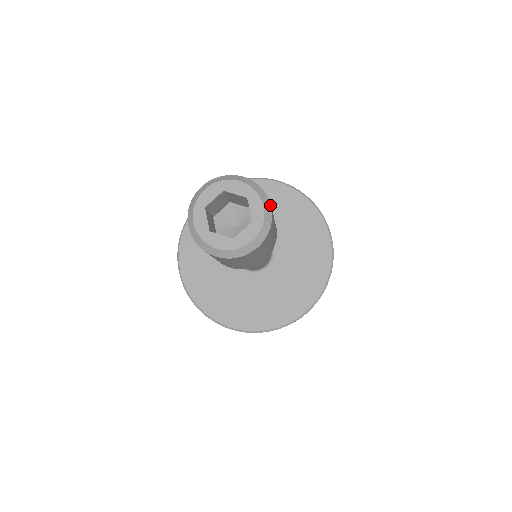
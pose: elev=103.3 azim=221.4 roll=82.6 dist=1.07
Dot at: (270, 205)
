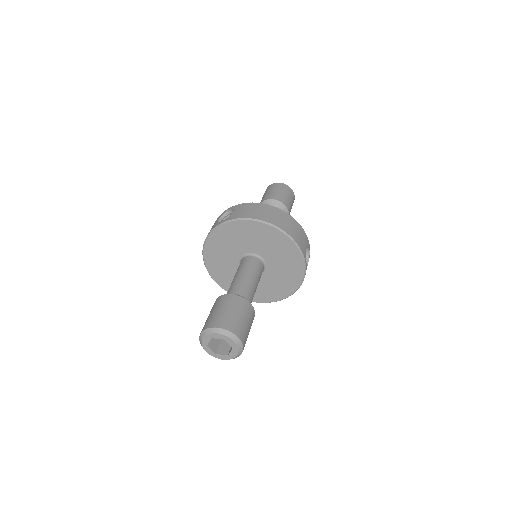
Dot at: (237, 338)
